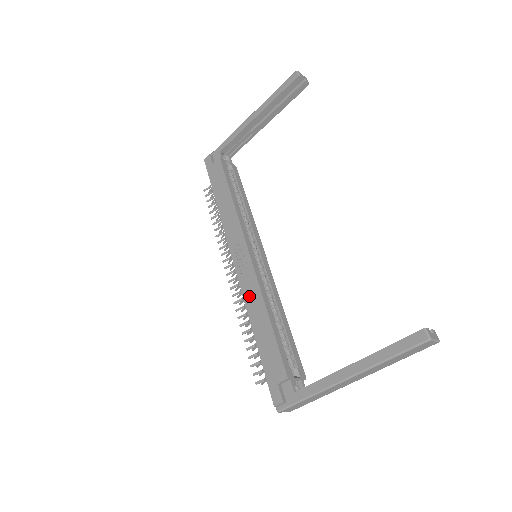
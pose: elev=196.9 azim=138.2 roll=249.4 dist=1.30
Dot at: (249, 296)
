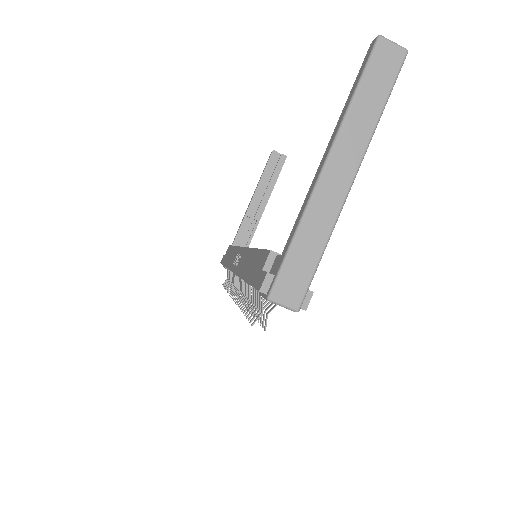
Dot at: (241, 266)
